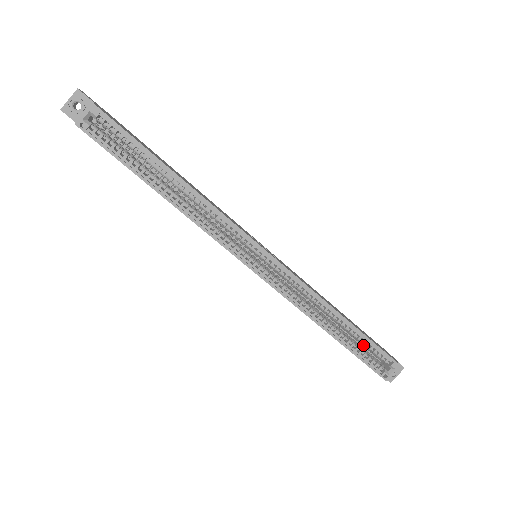
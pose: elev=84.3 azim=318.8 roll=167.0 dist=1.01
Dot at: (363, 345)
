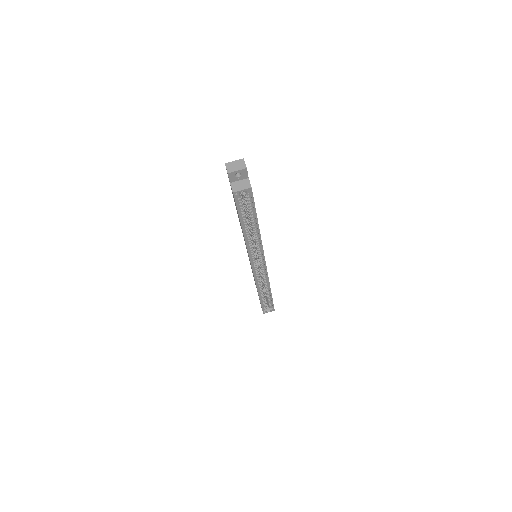
Dot at: (266, 298)
